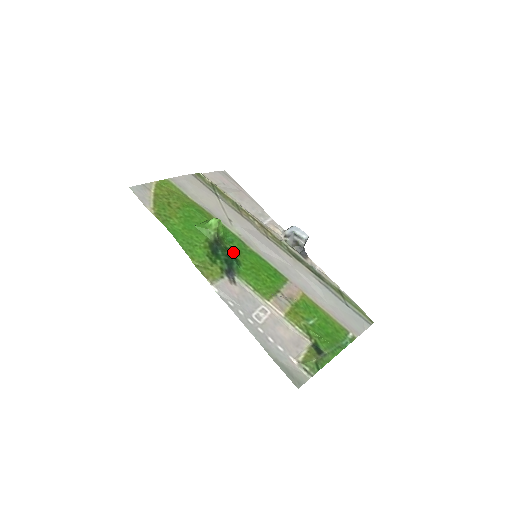
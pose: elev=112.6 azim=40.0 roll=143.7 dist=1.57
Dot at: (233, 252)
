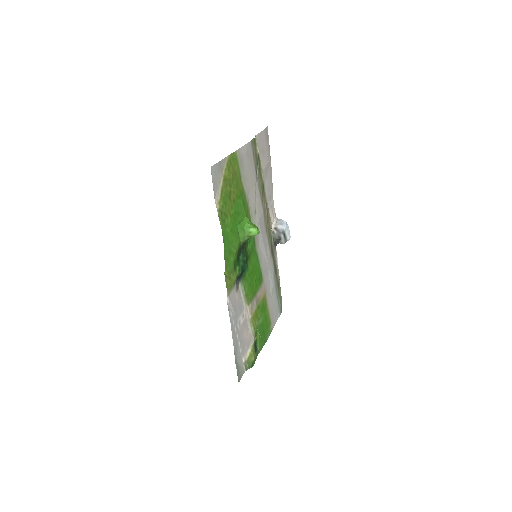
Dot at: (248, 256)
